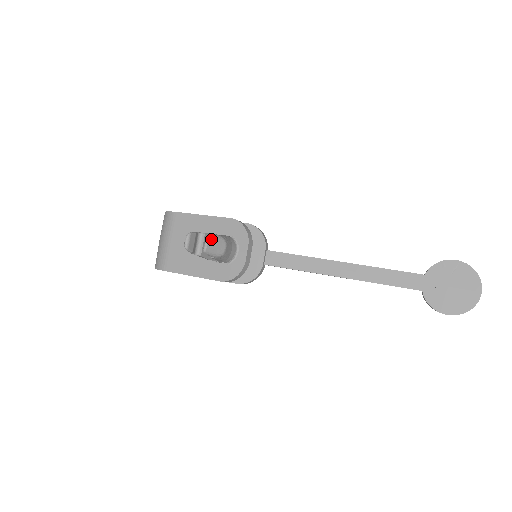
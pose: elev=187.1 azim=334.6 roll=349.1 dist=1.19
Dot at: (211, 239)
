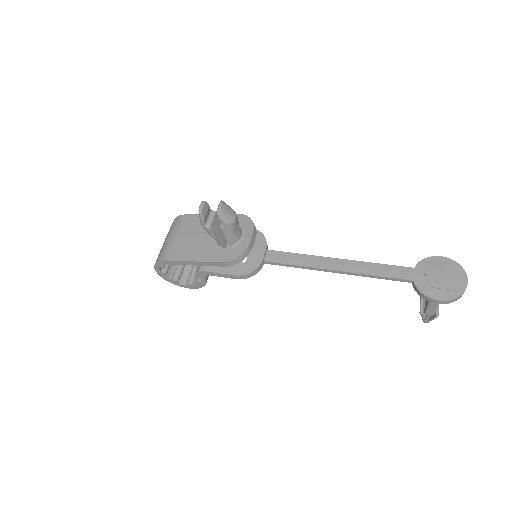
Dot at: (225, 204)
